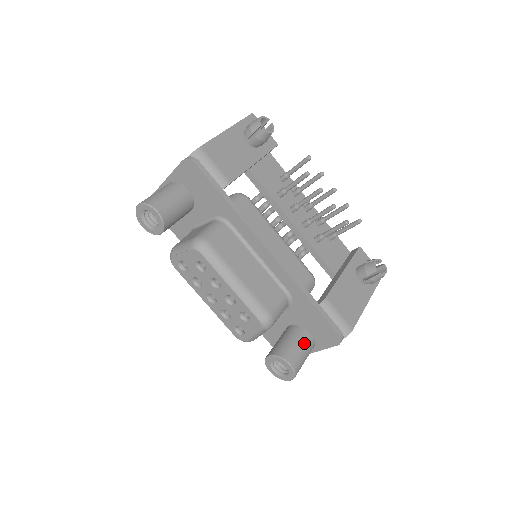
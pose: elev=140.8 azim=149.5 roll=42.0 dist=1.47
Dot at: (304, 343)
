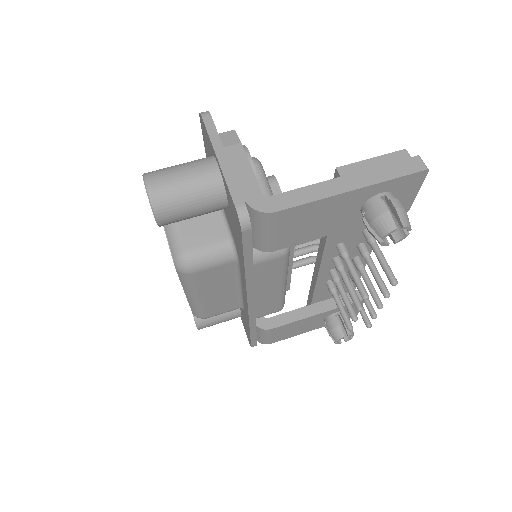
Dot at: (227, 319)
